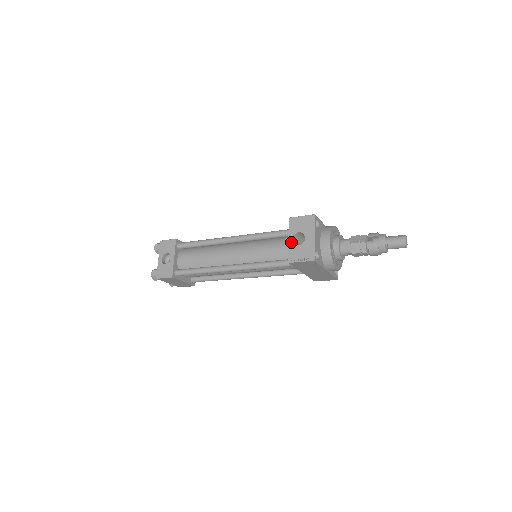
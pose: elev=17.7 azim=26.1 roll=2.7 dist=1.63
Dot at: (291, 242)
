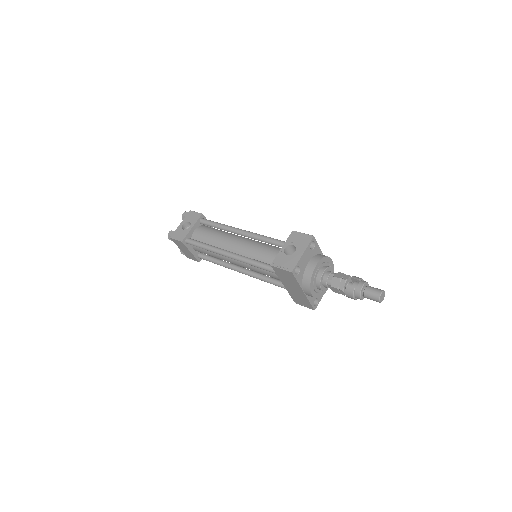
Dot at: (283, 250)
